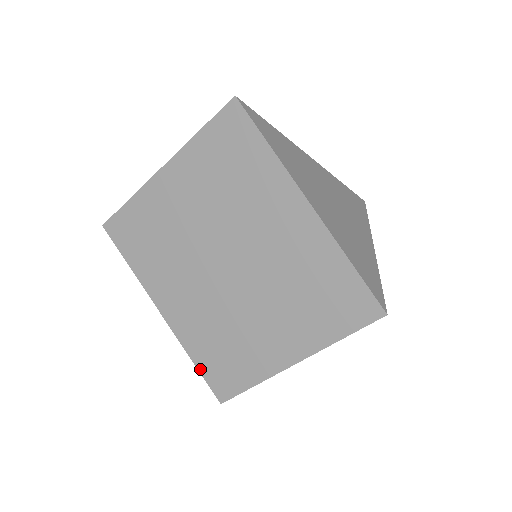
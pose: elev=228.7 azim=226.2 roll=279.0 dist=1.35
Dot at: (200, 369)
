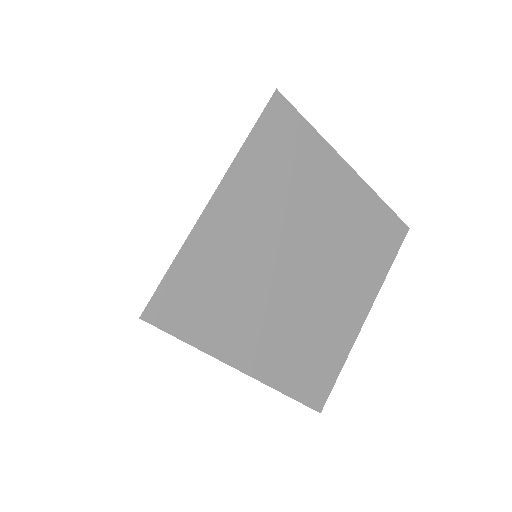
Dot at: occluded
